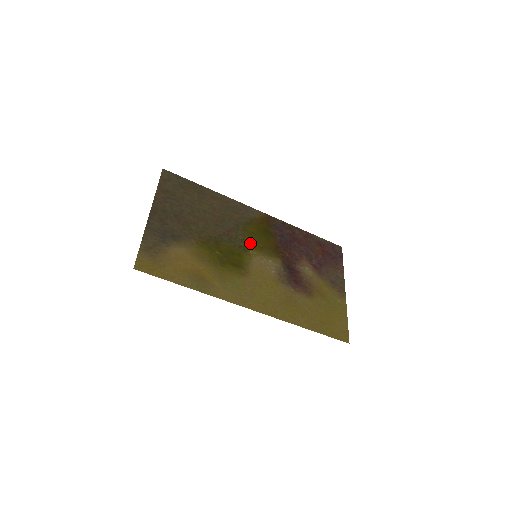
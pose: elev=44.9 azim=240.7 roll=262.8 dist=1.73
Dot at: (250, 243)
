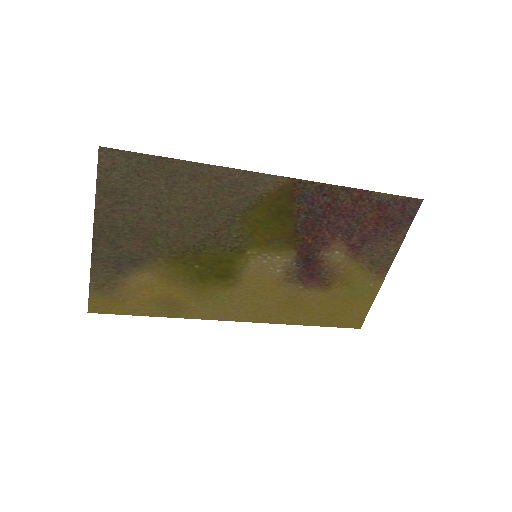
Dot at: (250, 239)
